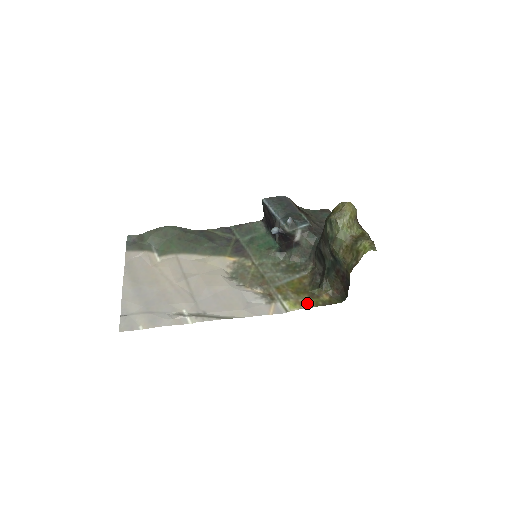
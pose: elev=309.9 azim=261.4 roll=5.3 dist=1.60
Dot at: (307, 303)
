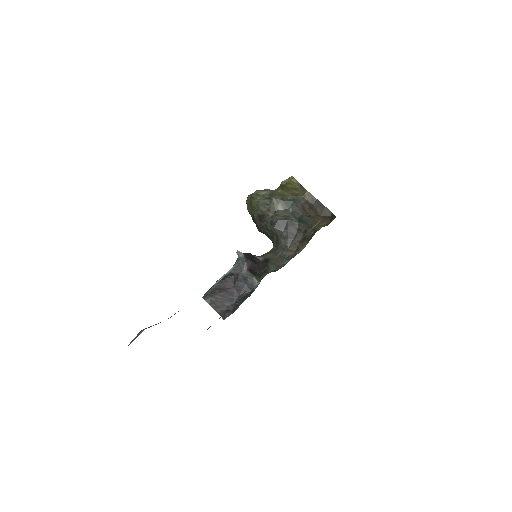
Dot at: occluded
